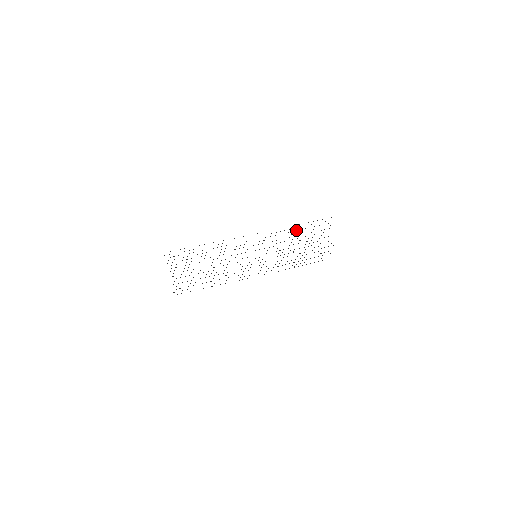
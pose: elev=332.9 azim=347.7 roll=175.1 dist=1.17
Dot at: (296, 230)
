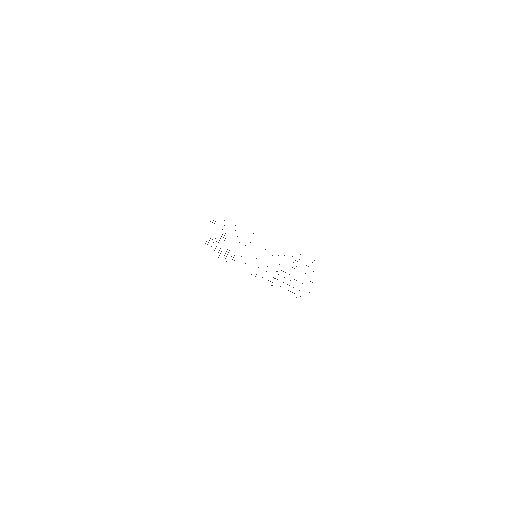
Dot at: occluded
